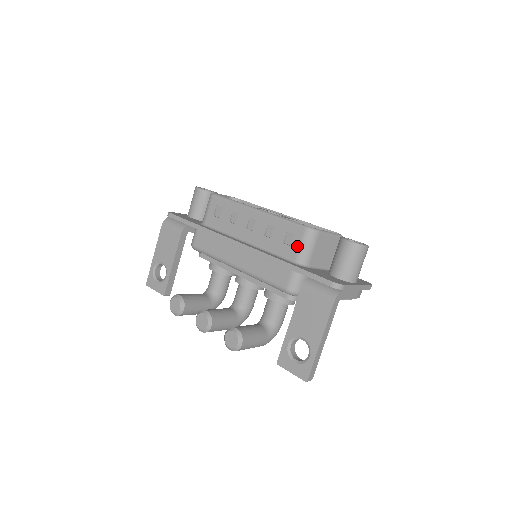
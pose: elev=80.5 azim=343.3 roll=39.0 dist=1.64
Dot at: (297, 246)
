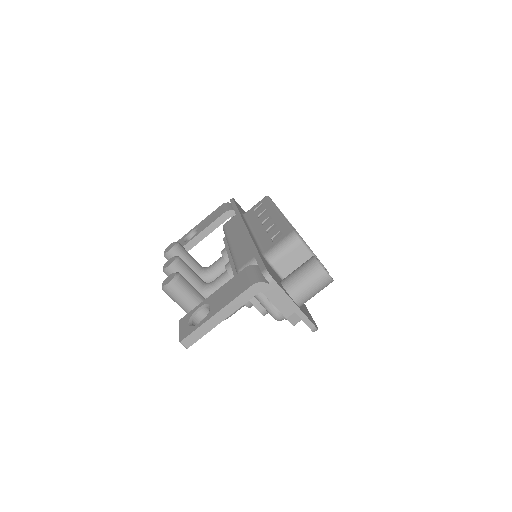
Dot at: (276, 243)
